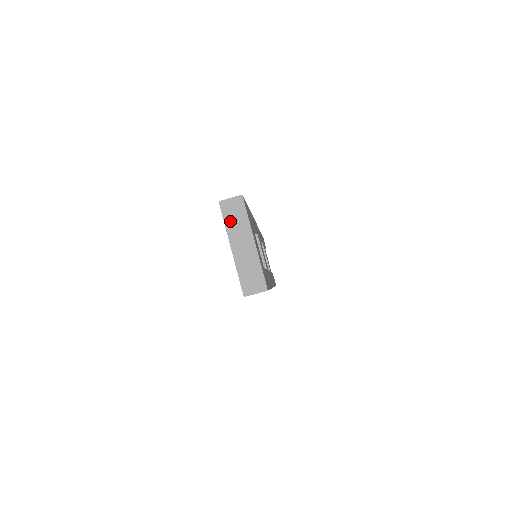
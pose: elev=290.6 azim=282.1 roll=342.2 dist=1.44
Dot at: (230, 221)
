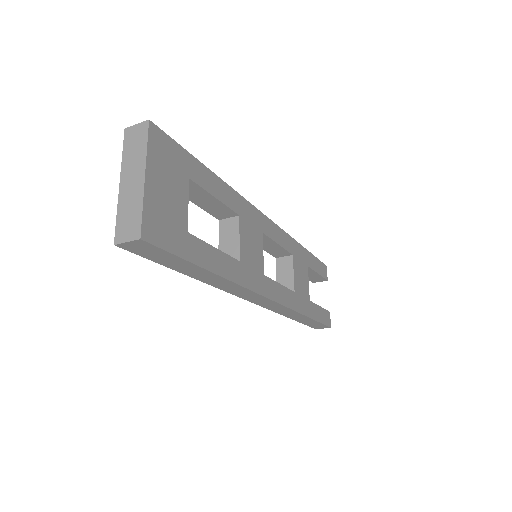
Dot at: (128, 151)
